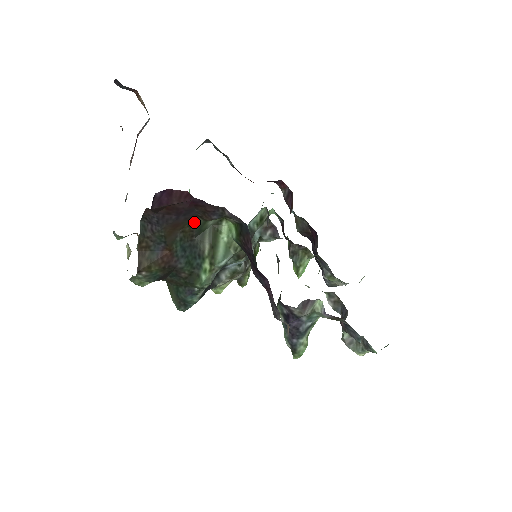
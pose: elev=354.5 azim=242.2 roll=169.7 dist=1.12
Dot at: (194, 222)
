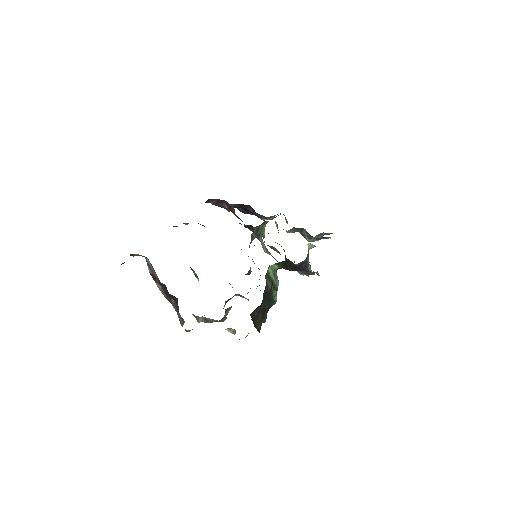
Dot at: occluded
